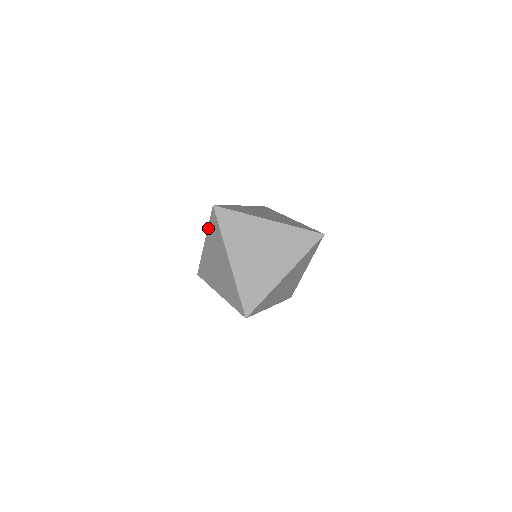
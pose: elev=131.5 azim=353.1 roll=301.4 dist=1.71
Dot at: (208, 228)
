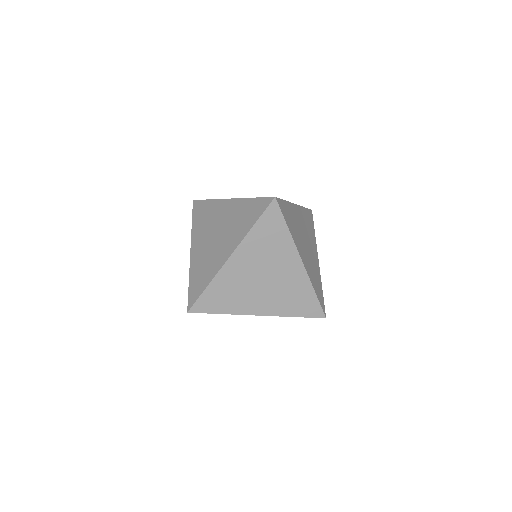
Dot at: occluded
